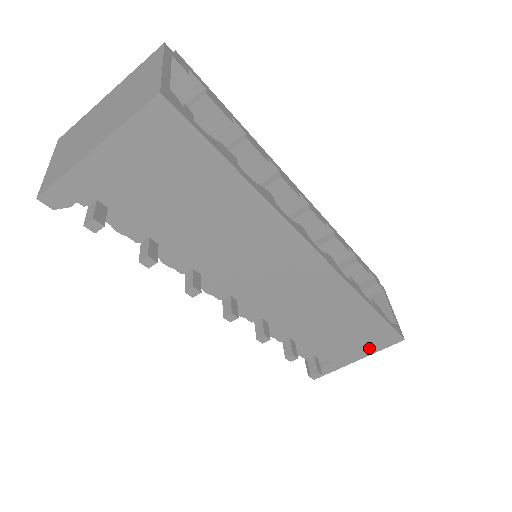
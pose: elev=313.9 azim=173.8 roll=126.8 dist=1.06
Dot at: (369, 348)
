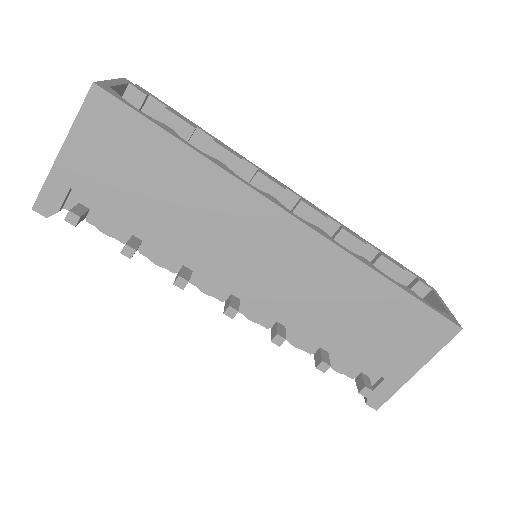
Dot at: (422, 349)
